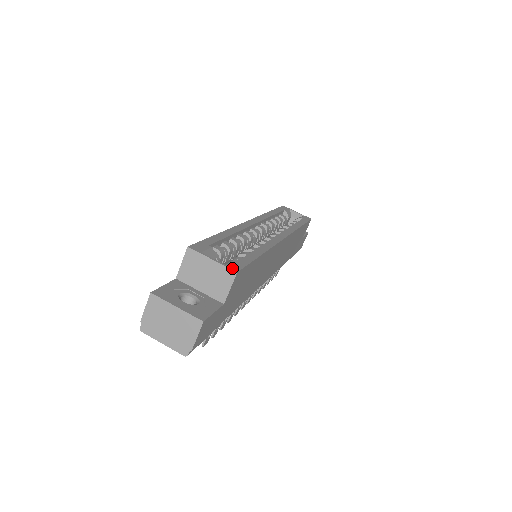
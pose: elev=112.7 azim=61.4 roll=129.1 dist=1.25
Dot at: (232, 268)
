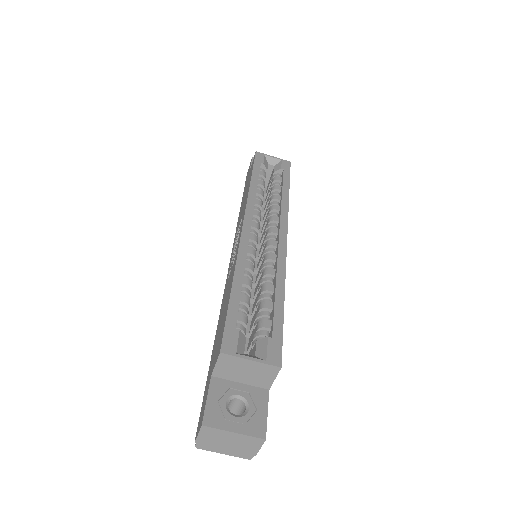
Dot at: (274, 363)
